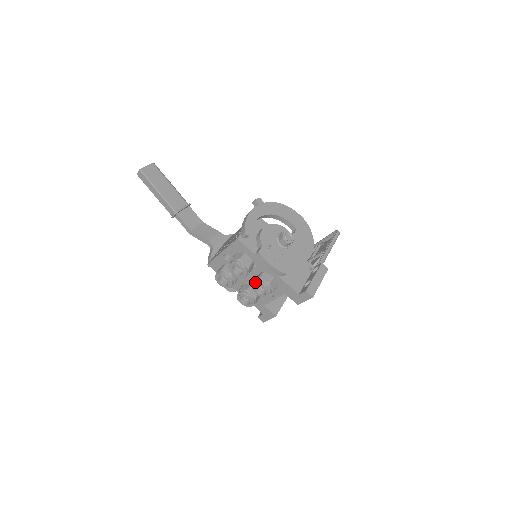
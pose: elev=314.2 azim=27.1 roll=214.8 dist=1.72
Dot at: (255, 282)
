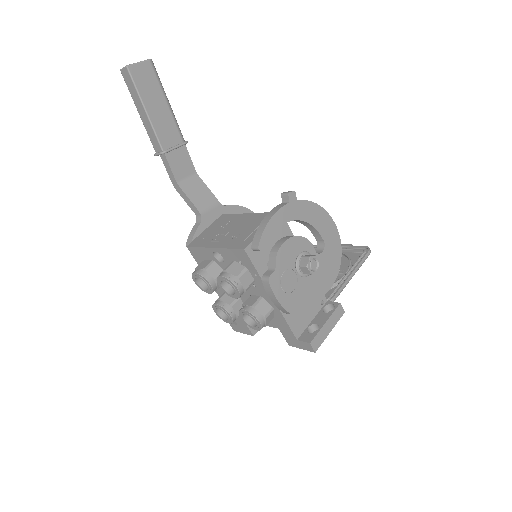
Dot at: (247, 310)
